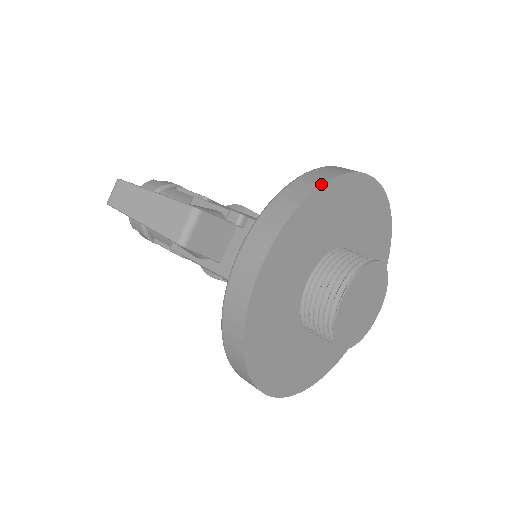
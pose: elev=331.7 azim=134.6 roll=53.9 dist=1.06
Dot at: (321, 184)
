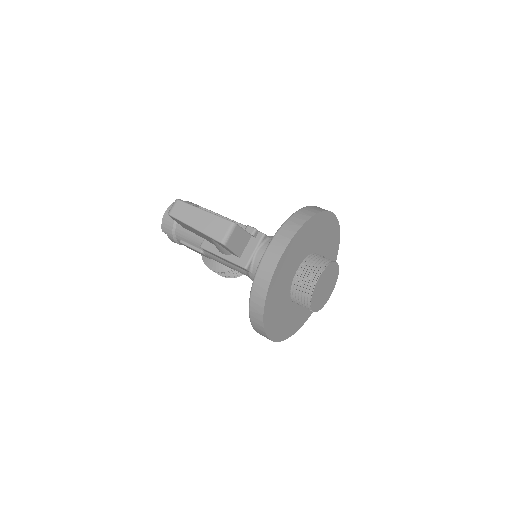
Dot at: (312, 216)
